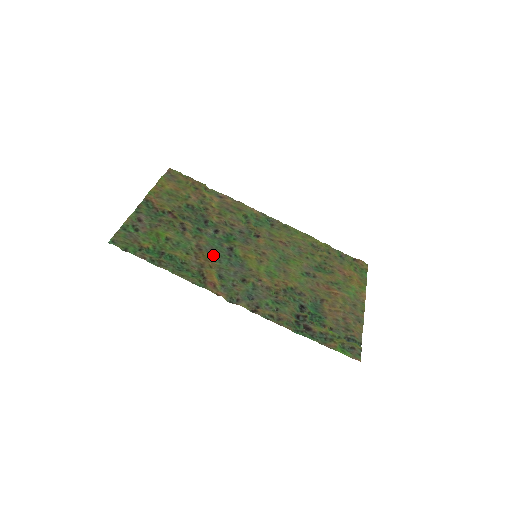
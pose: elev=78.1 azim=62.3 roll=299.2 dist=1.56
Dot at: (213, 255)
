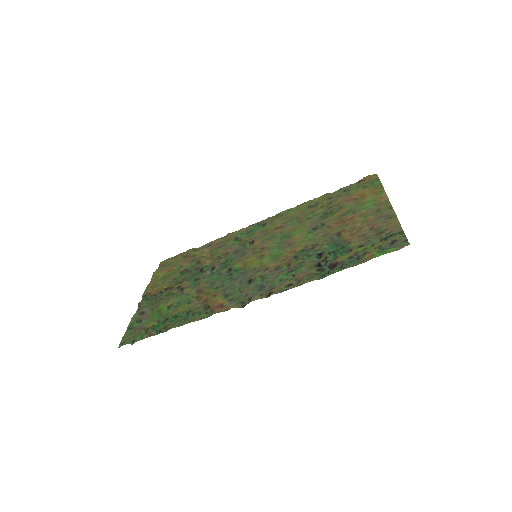
Dot at: (215, 286)
